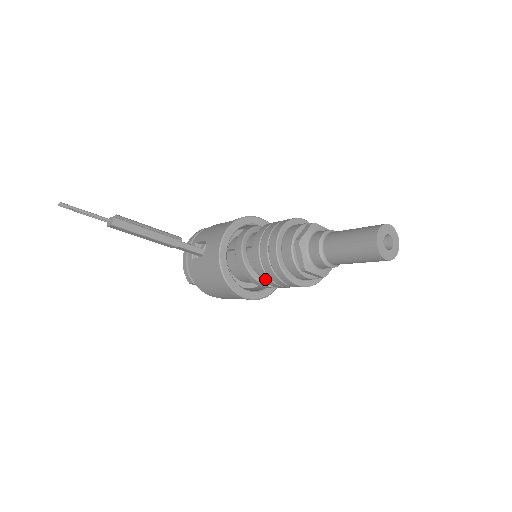
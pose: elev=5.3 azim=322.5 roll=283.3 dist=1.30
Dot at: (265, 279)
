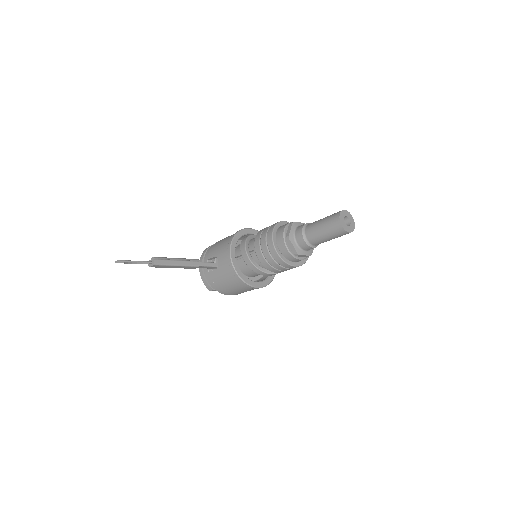
Dot at: (270, 269)
